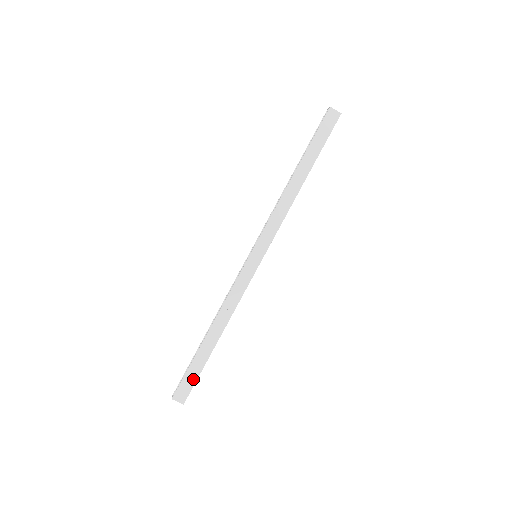
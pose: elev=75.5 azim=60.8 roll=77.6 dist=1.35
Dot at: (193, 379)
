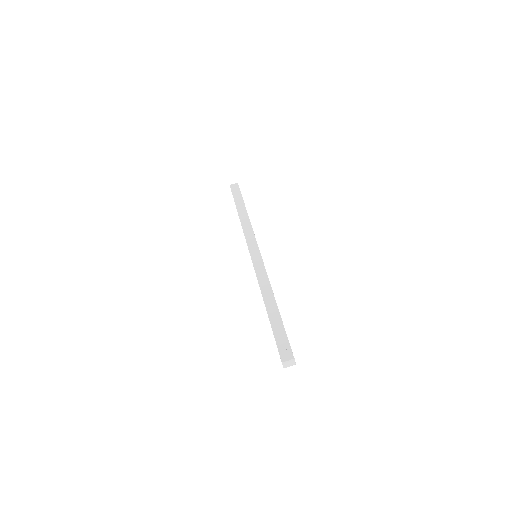
Dot at: (284, 338)
